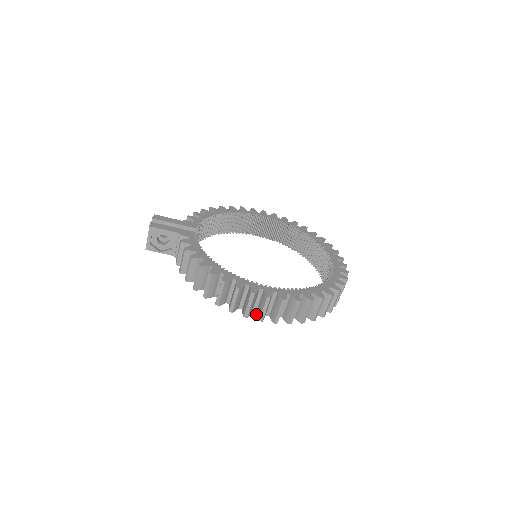
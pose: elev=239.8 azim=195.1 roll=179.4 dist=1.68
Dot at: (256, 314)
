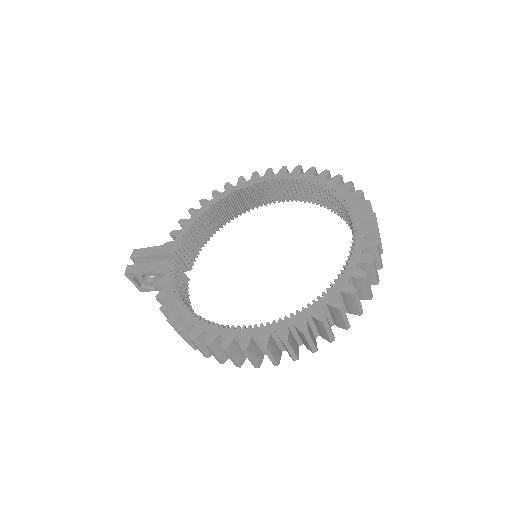
Dot at: occluded
